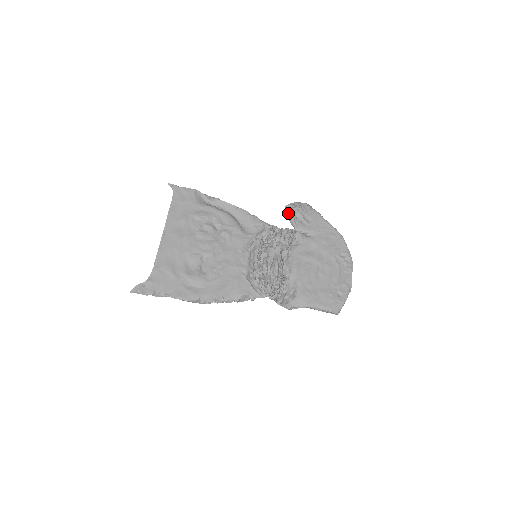
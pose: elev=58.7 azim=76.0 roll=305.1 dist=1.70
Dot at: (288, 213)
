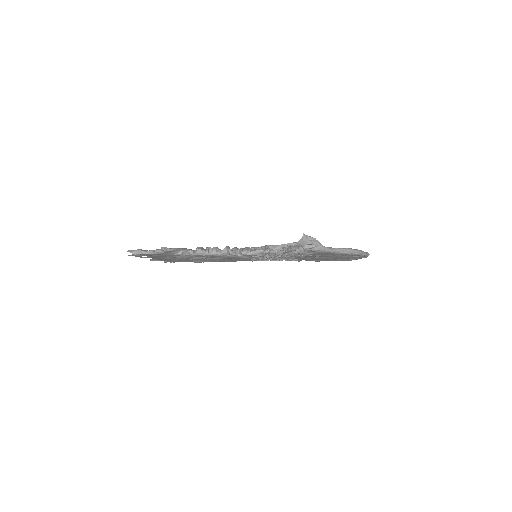
Dot at: (285, 253)
